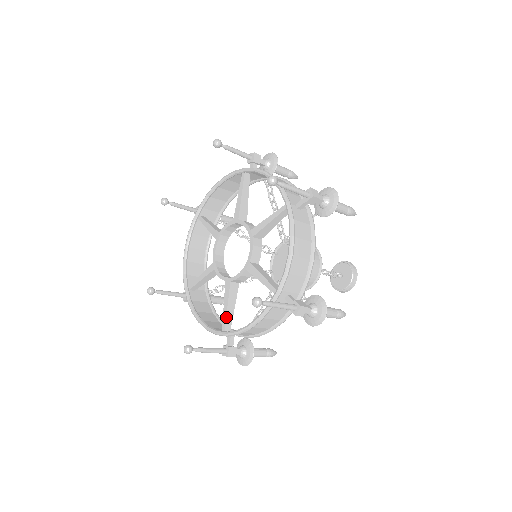
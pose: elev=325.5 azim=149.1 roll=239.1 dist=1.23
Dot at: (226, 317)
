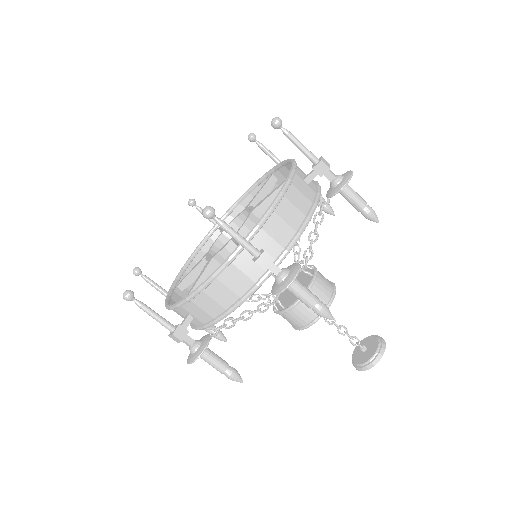
Dot at: (185, 277)
